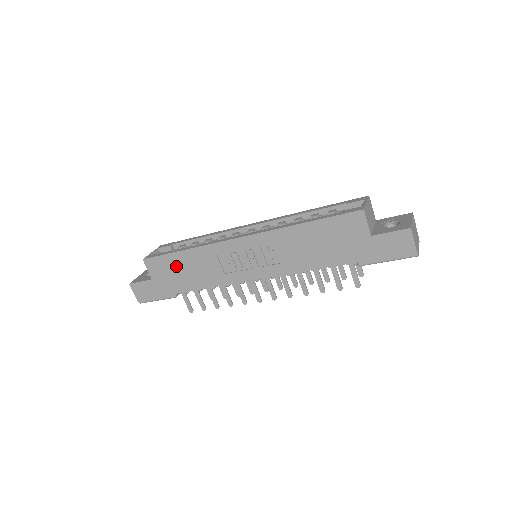
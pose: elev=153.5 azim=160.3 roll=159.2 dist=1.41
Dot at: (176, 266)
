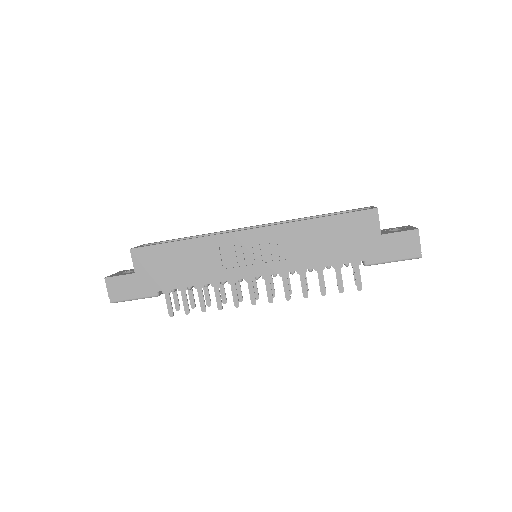
Dot at: (169, 258)
